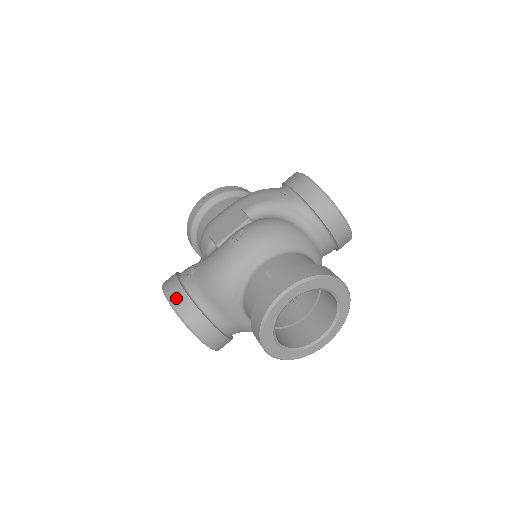
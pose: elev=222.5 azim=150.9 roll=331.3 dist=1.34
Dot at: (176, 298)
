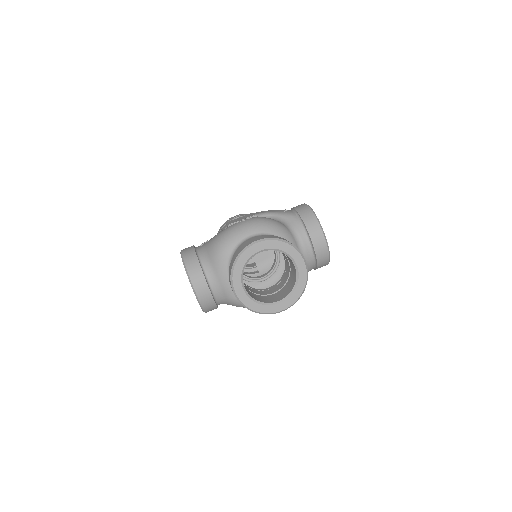
Dot at: (187, 253)
